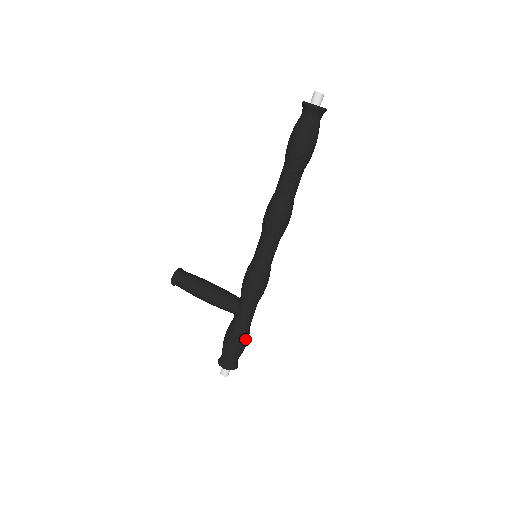
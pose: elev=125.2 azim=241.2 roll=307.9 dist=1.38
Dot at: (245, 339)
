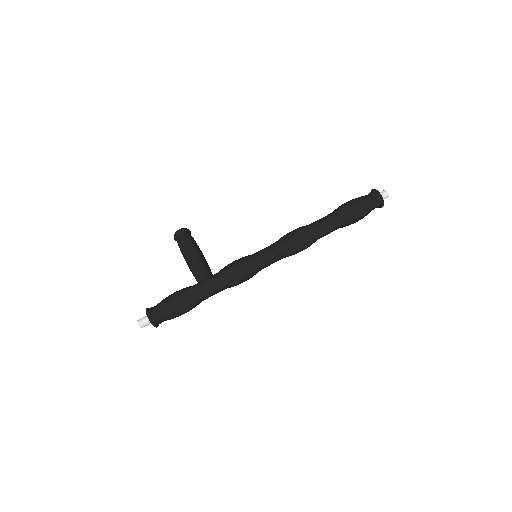
Dot at: (188, 305)
